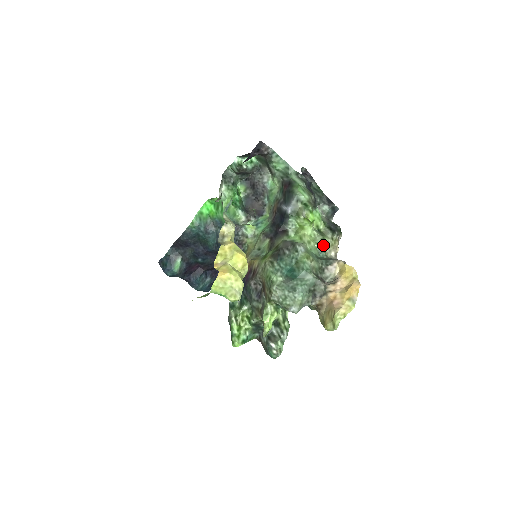
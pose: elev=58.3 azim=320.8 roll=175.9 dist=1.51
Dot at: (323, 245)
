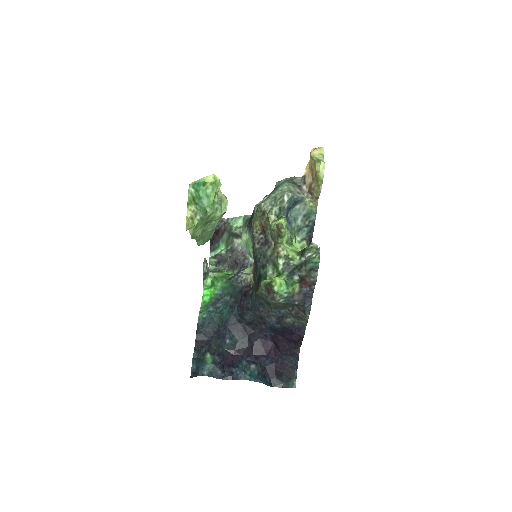
Dot at: occluded
